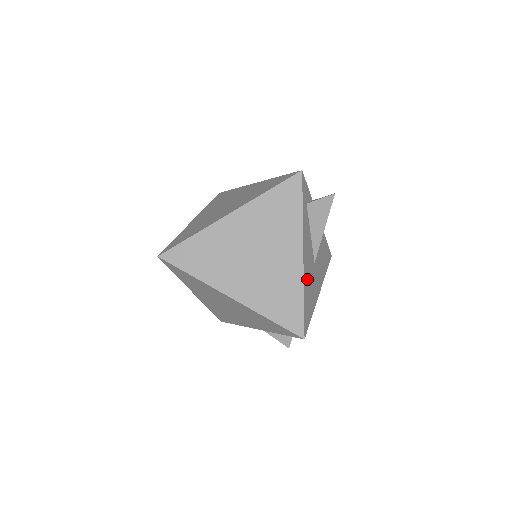
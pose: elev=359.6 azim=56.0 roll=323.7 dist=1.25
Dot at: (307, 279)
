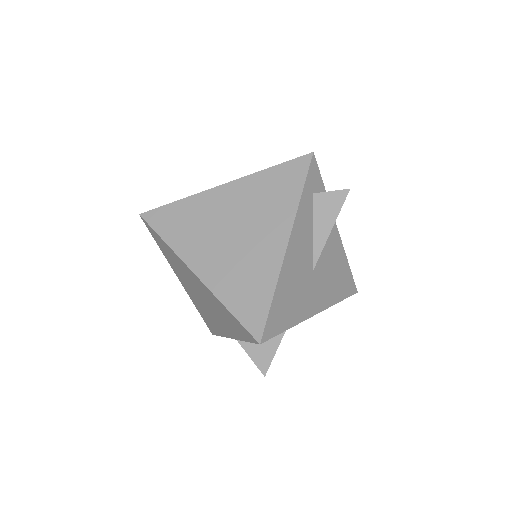
Dot at: (289, 278)
